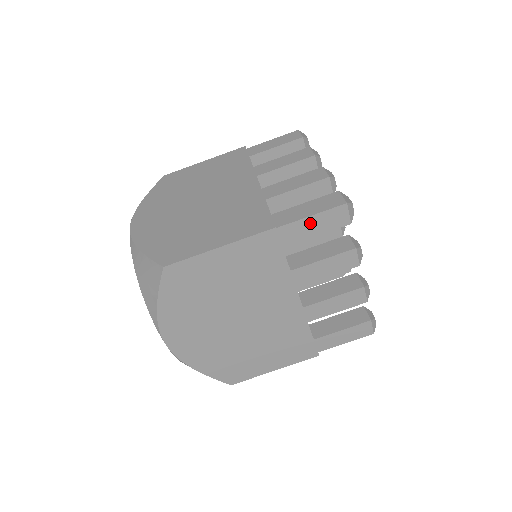
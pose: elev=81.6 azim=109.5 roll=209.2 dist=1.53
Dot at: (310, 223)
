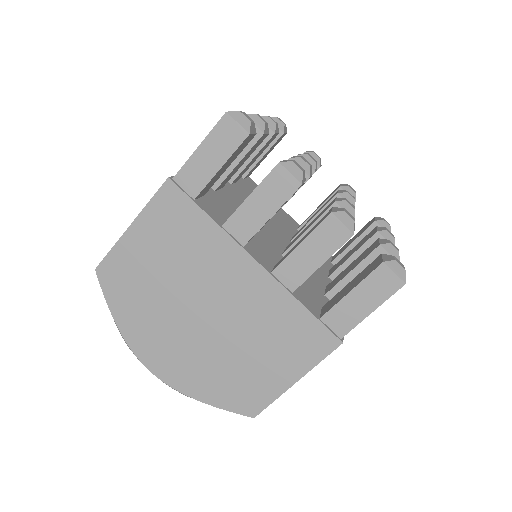
Dot at: occluded
